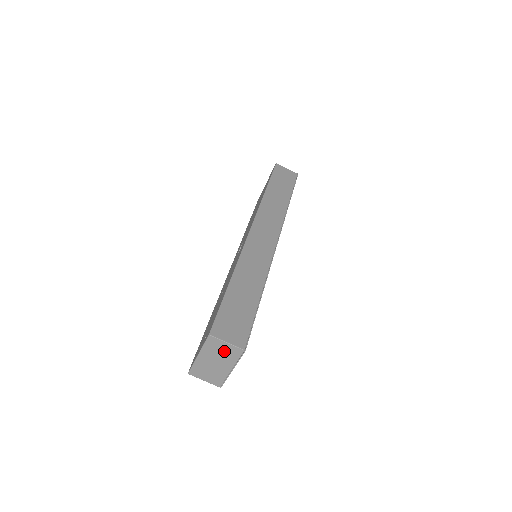
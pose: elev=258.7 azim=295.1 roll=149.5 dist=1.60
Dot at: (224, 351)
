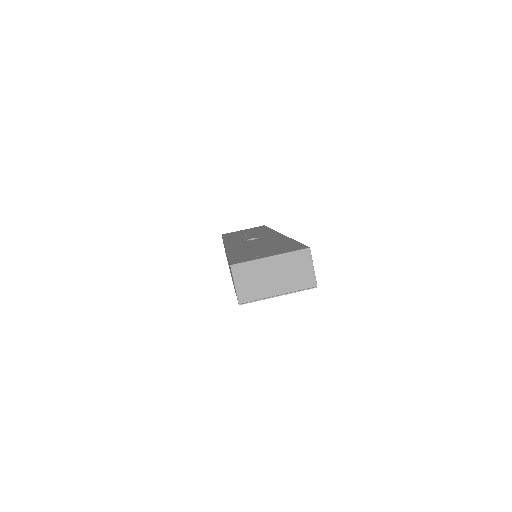
Dot at: (300, 272)
